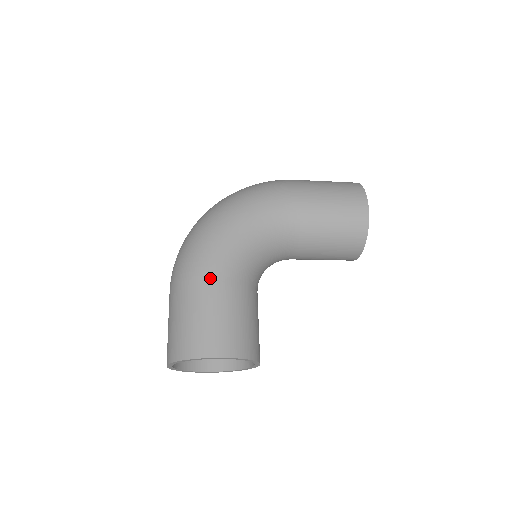
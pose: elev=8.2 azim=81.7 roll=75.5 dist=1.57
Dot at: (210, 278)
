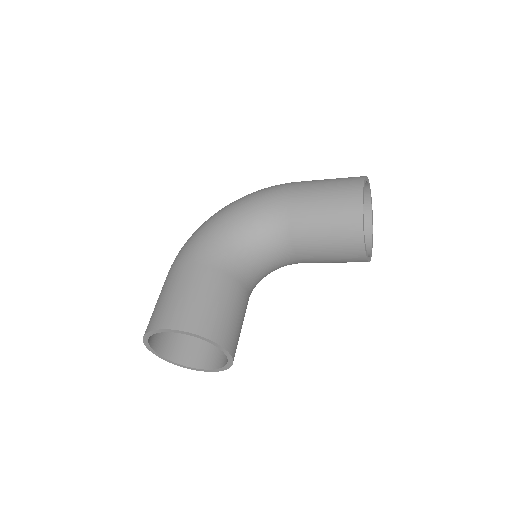
Dot at: (186, 263)
